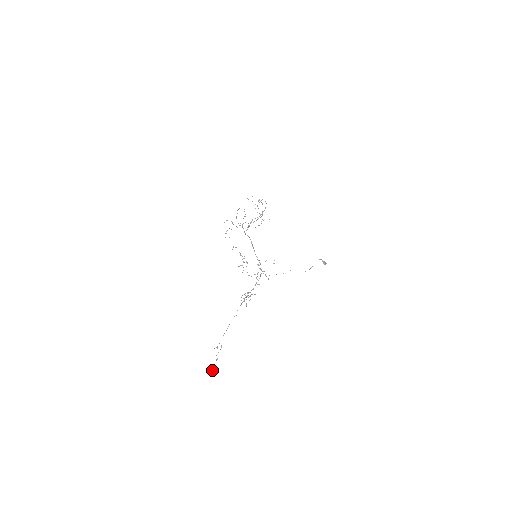
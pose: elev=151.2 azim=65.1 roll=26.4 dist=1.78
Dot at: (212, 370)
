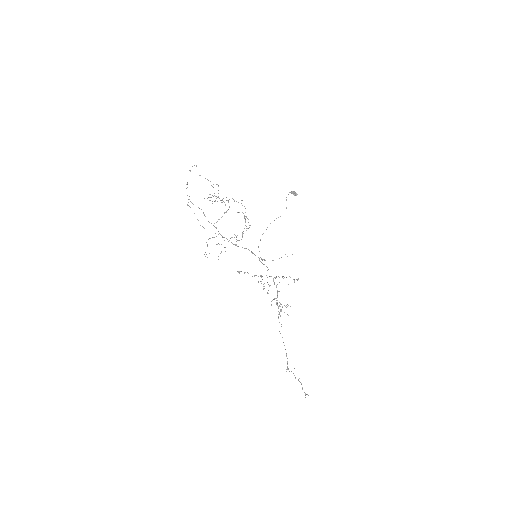
Dot at: (305, 393)
